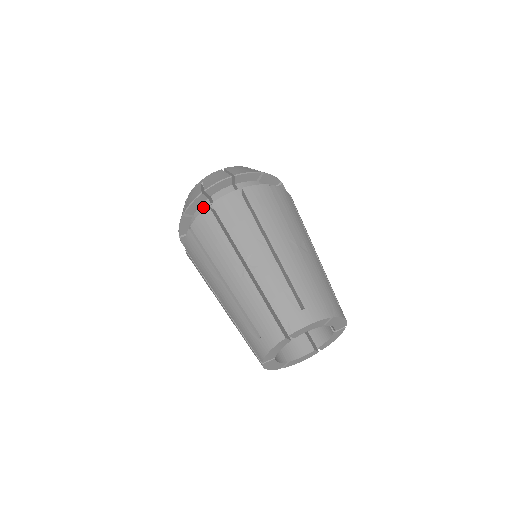
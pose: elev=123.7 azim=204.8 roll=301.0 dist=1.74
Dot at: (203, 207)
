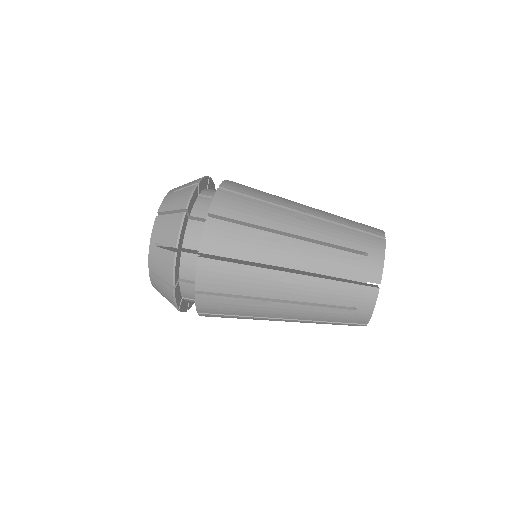
Dot at: (185, 263)
